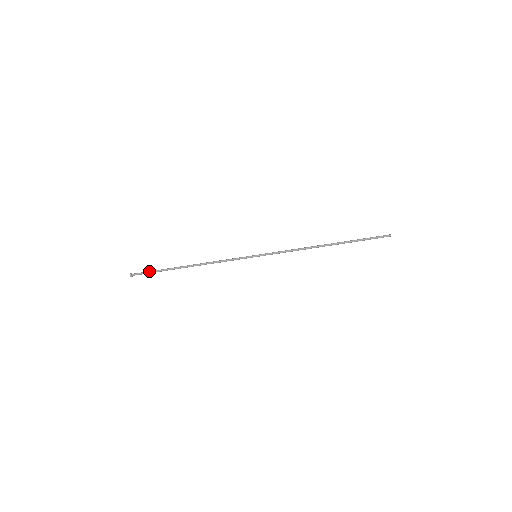
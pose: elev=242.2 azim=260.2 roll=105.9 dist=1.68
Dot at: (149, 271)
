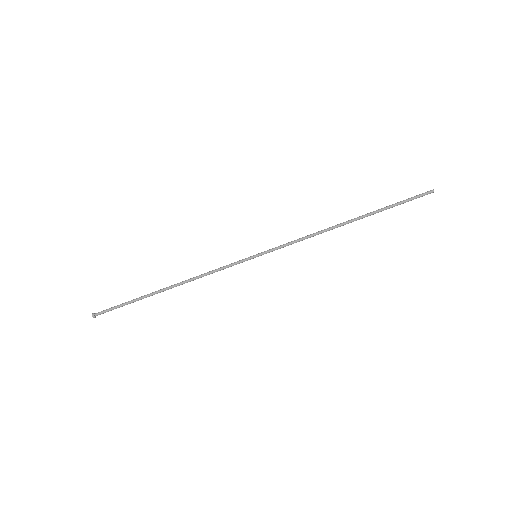
Dot at: (117, 305)
